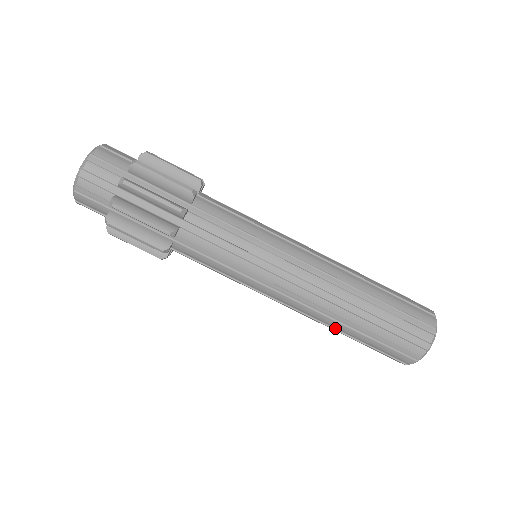
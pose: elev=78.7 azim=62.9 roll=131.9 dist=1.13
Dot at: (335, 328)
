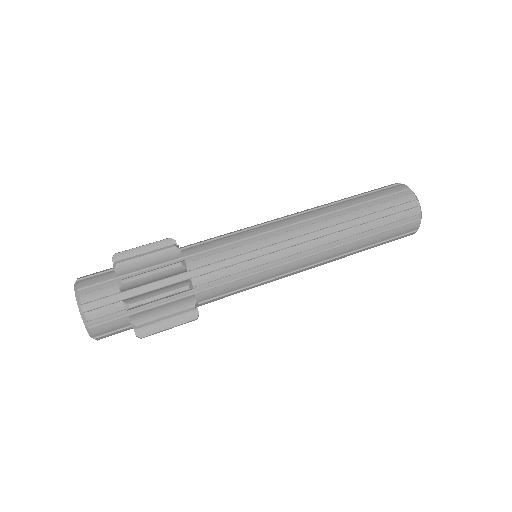
Dot at: (352, 227)
